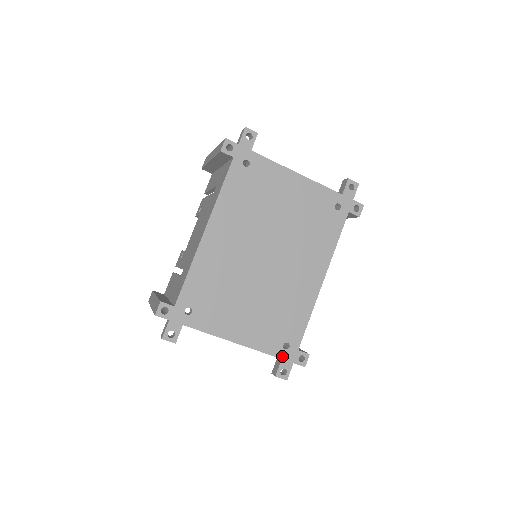
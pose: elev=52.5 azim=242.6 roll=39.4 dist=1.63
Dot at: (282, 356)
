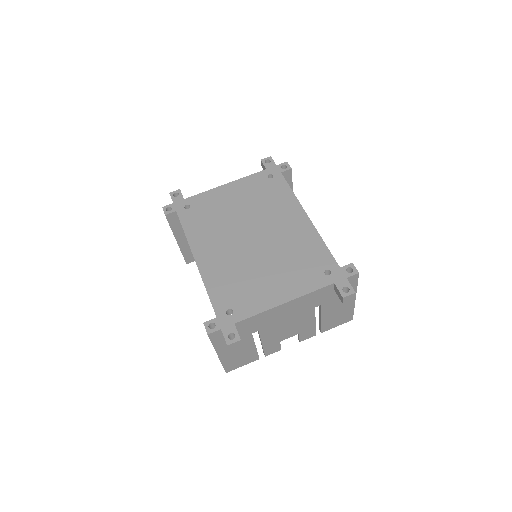
Dot at: (332, 281)
